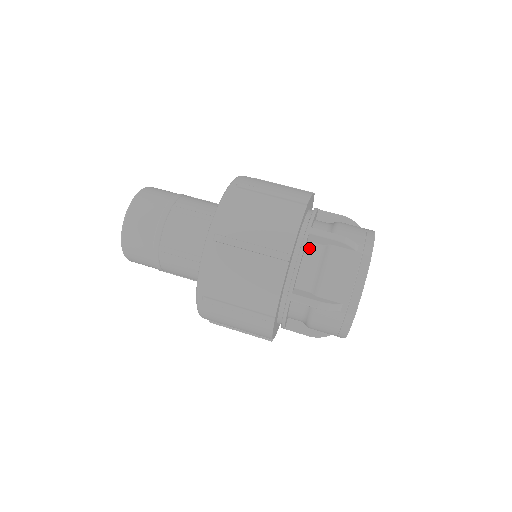
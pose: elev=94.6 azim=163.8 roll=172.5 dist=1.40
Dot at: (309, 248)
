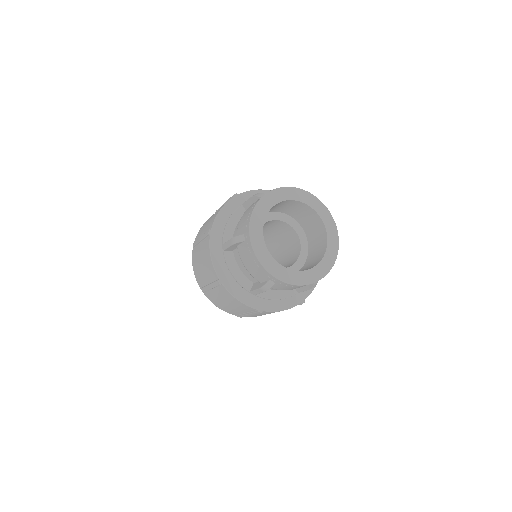
Dot at: (235, 255)
